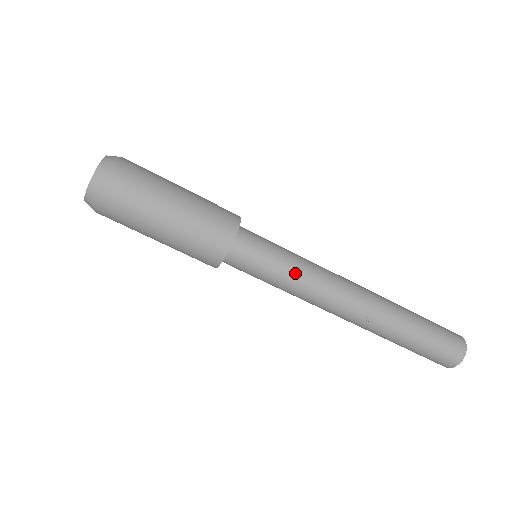
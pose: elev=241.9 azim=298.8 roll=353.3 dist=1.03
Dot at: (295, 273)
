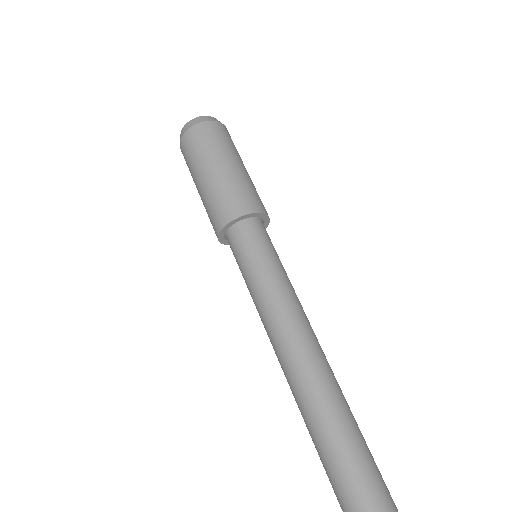
Dot at: (283, 279)
